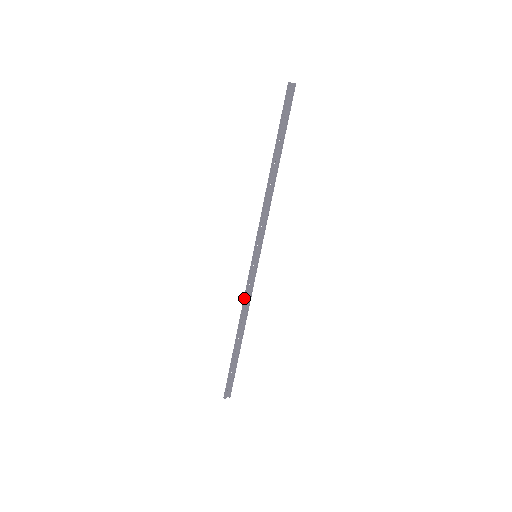
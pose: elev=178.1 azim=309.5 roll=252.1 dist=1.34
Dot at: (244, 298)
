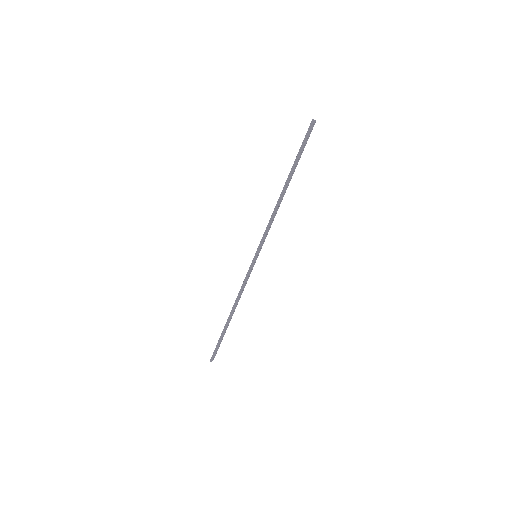
Dot at: (241, 288)
